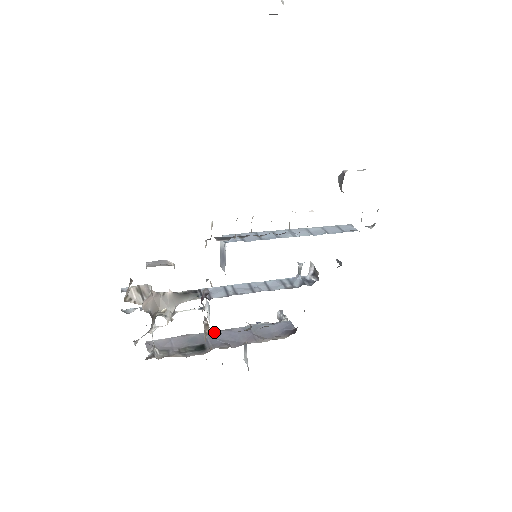
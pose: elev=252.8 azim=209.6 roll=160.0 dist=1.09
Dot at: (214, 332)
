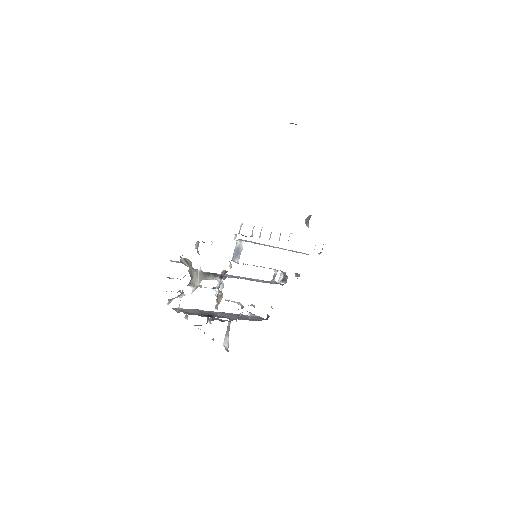
Dot at: occluded
